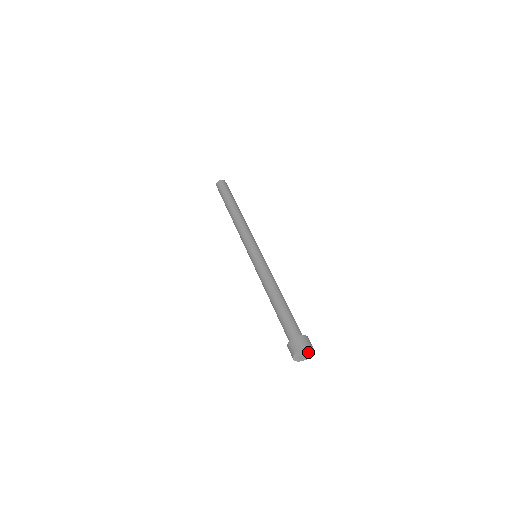
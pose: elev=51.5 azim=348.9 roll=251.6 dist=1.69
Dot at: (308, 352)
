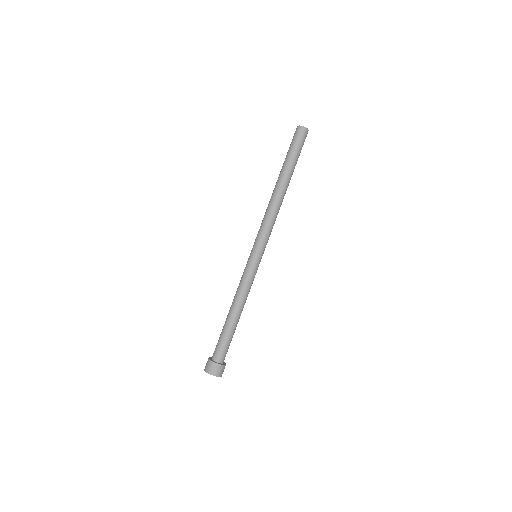
Dot at: (217, 373)
